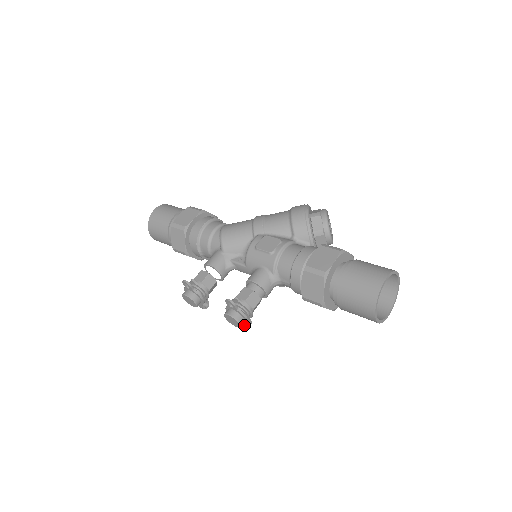
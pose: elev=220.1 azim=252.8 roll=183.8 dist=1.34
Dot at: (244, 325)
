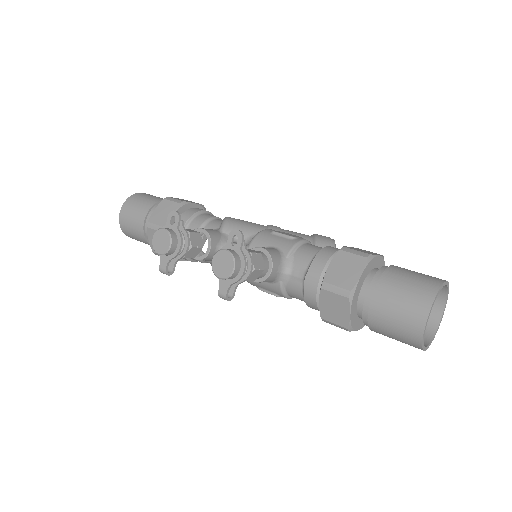
Dot at: (228, 286)
